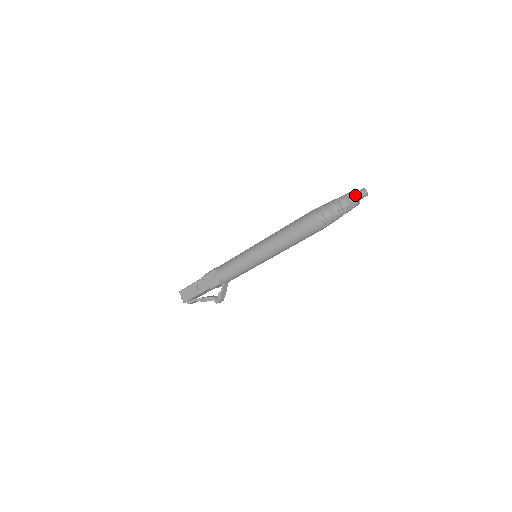
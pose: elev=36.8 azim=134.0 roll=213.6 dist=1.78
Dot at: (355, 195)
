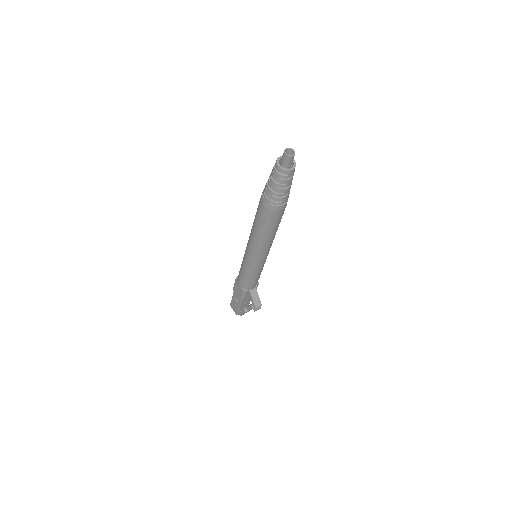
Dot at: (281, 161)
